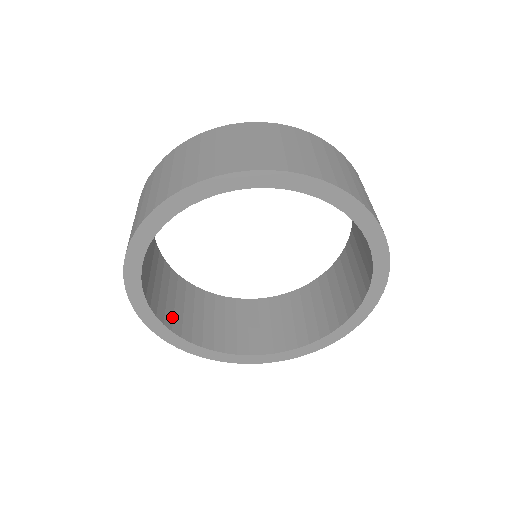
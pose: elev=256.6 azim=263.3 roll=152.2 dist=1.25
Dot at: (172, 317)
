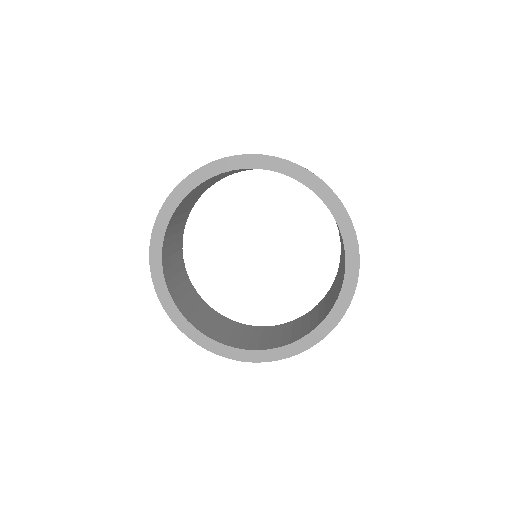
Dot at: (236, 342)
